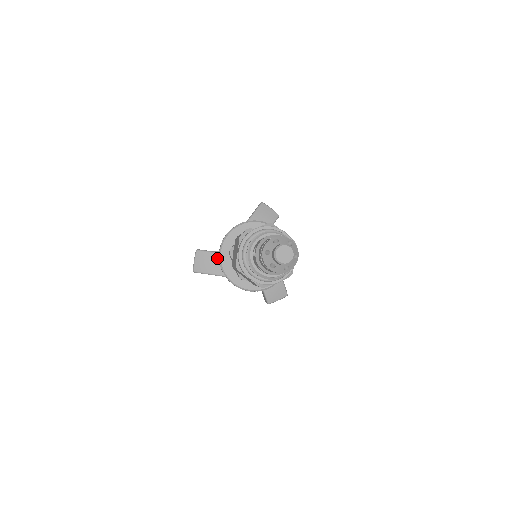
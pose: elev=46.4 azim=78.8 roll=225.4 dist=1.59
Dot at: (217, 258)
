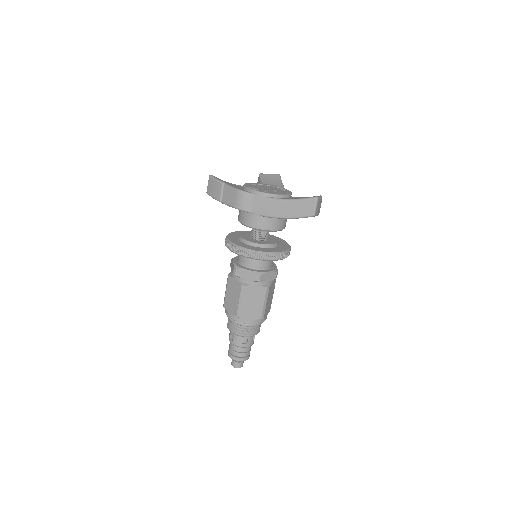
Dot at: occluded
